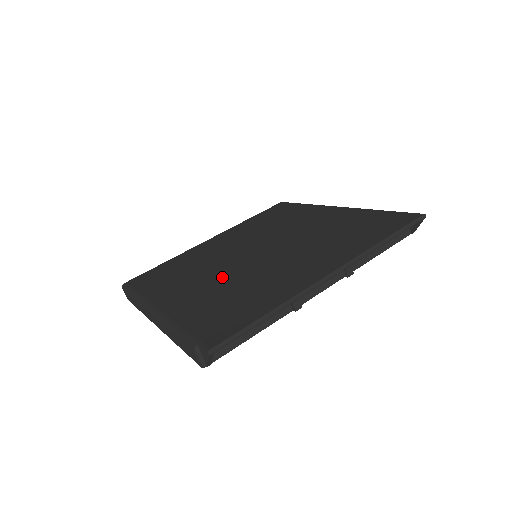
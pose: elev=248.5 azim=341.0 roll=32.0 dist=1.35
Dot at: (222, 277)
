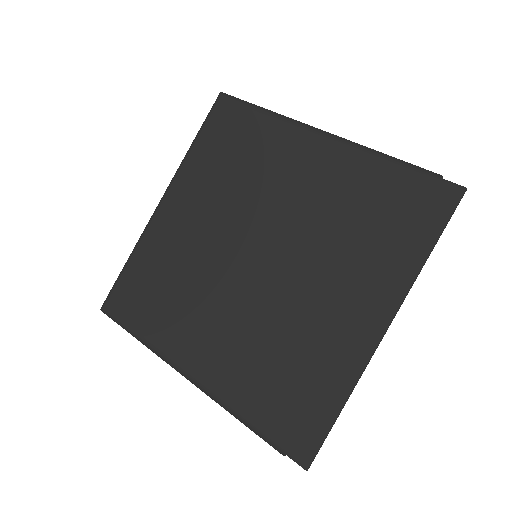
Dot at: (241, 317)
